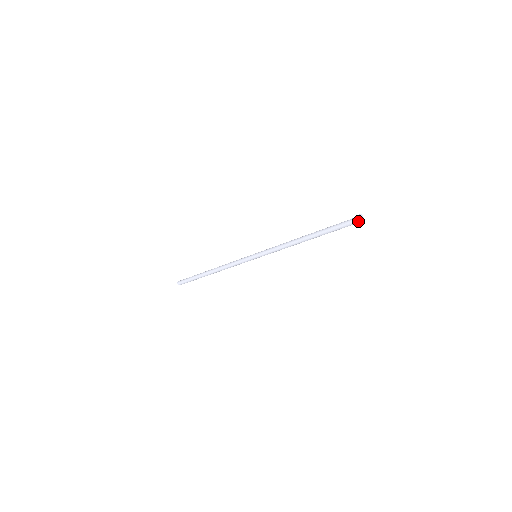
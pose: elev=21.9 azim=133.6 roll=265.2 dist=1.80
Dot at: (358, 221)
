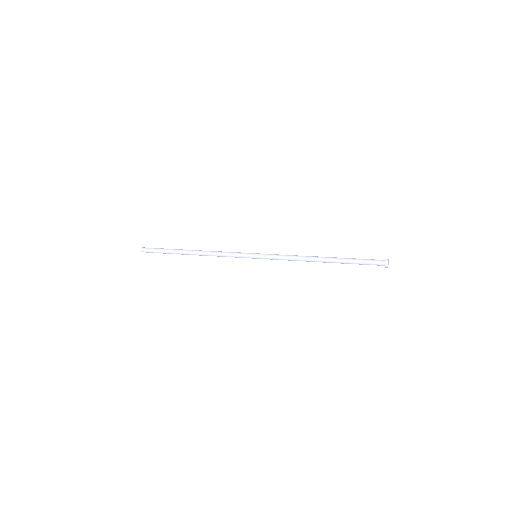
Dot at: (385, 264)
